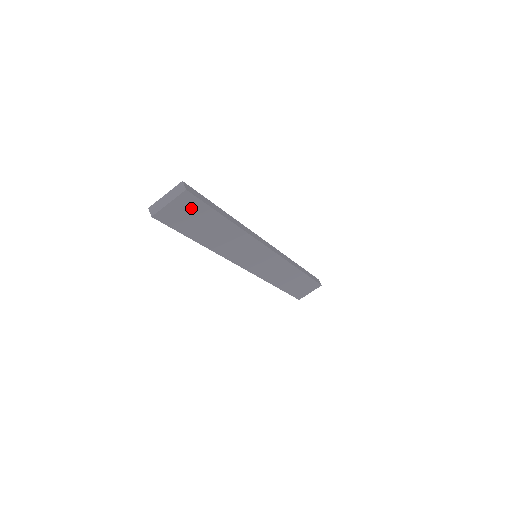
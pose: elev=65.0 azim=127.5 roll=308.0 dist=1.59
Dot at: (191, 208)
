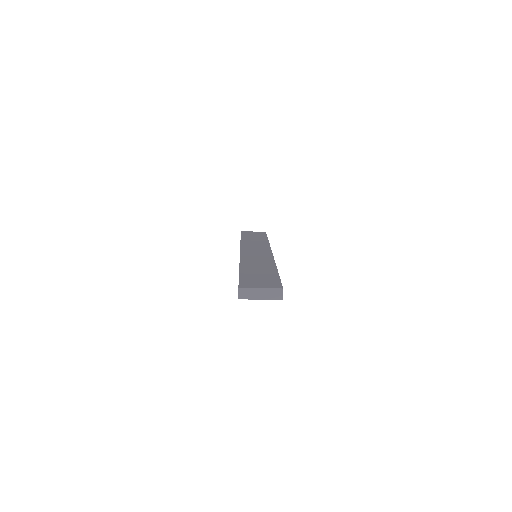
Dot at: occluded
